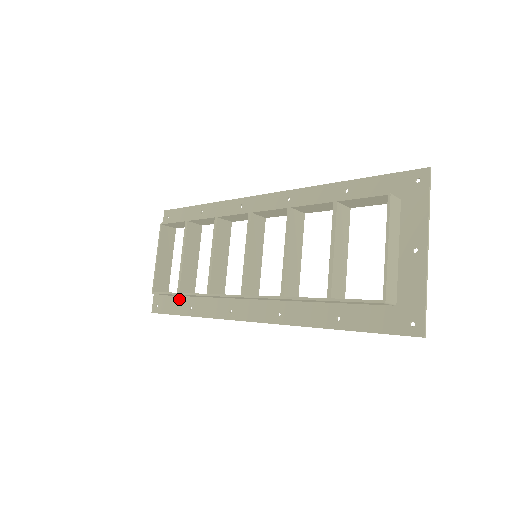
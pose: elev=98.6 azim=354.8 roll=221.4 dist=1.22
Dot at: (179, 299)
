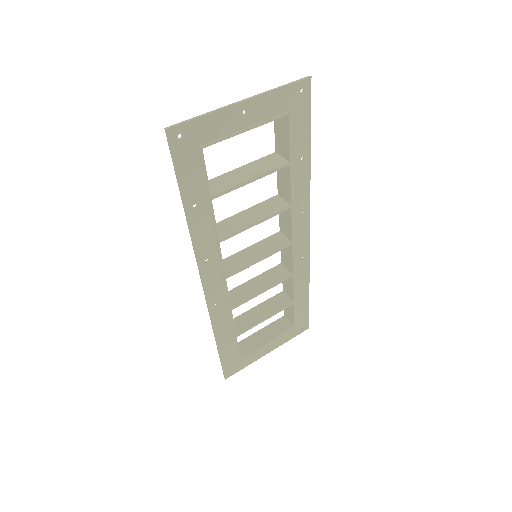
Dot at: (233, 347)
